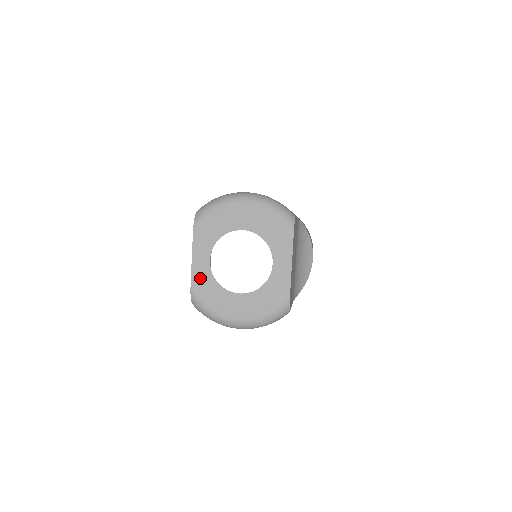
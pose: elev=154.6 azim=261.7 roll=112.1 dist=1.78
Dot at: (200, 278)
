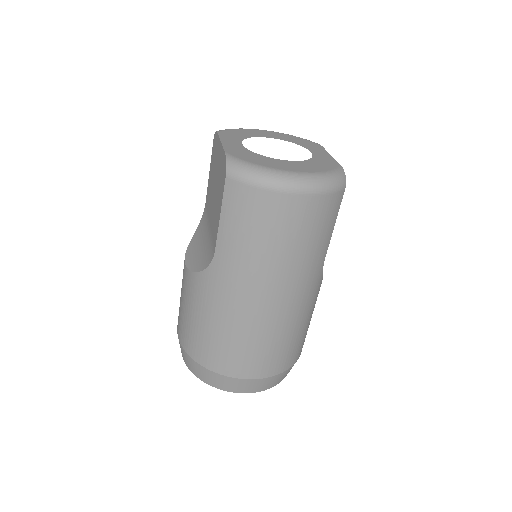
Dot at: (235, 150)
